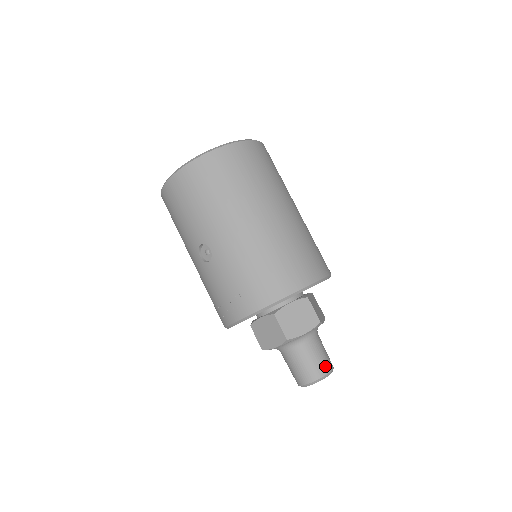
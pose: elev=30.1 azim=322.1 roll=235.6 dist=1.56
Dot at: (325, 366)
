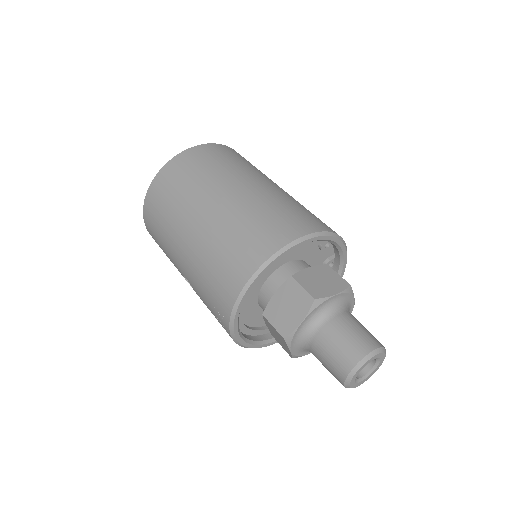
Dot at: (353, 352)
